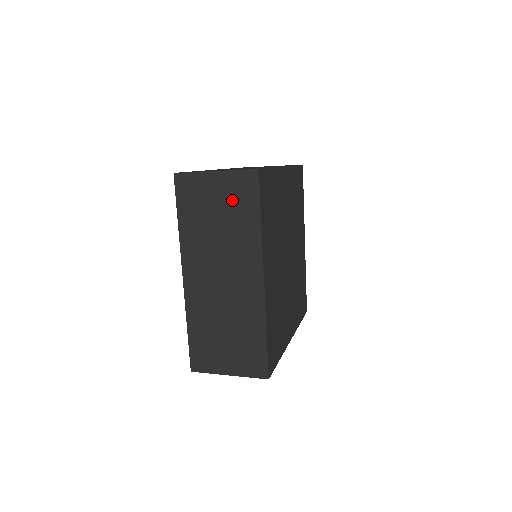
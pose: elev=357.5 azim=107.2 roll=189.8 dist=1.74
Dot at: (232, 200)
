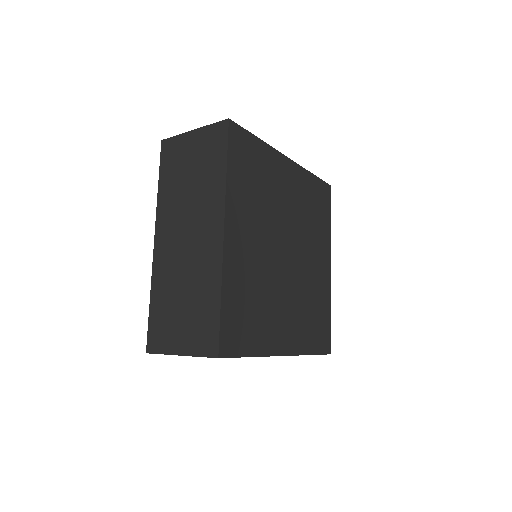
Dot at: (204, 154)
